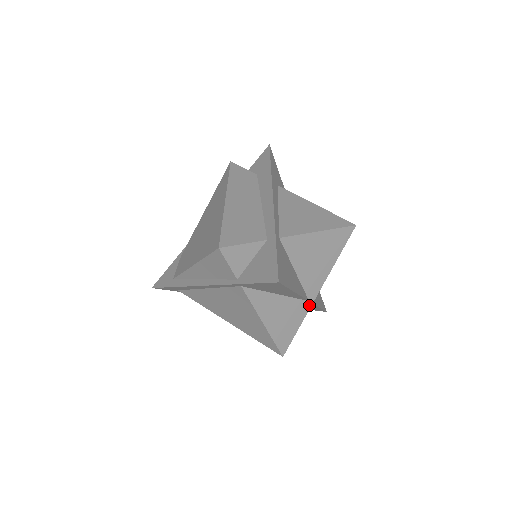
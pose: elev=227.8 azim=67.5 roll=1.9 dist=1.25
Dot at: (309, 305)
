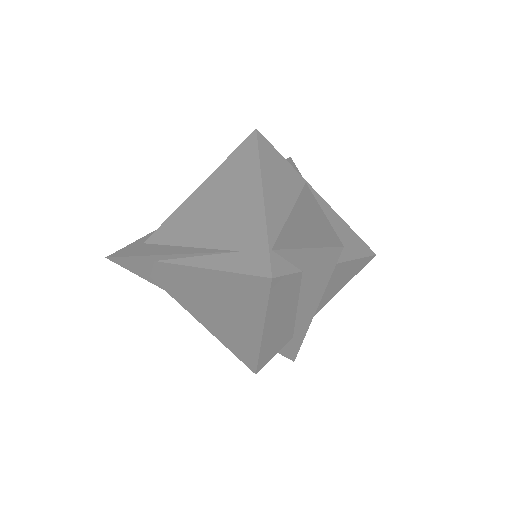
Dot at: occluded
